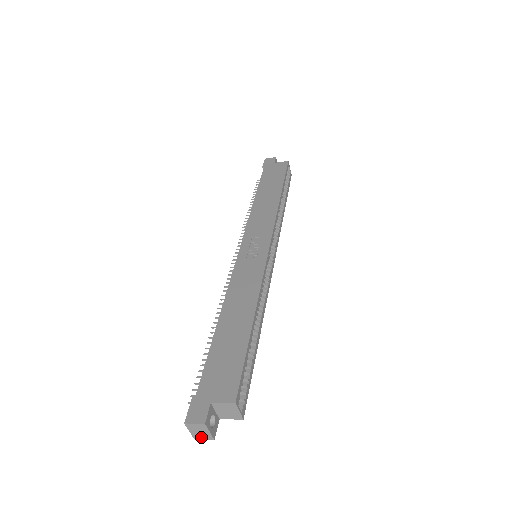
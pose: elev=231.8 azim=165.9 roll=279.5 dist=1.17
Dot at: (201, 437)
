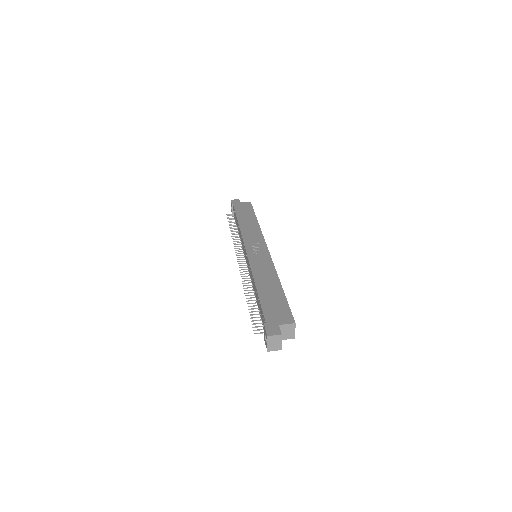
Dot at: (273, 349)
